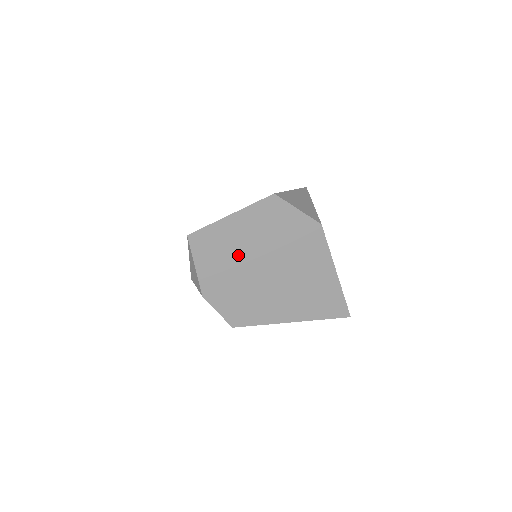
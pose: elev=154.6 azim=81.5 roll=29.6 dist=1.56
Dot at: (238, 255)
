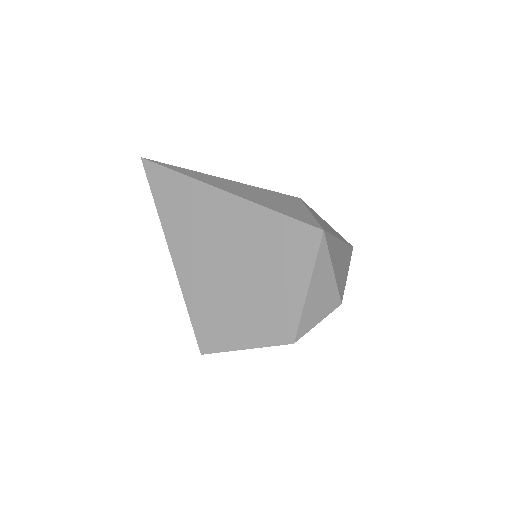
Dot at: occluded
